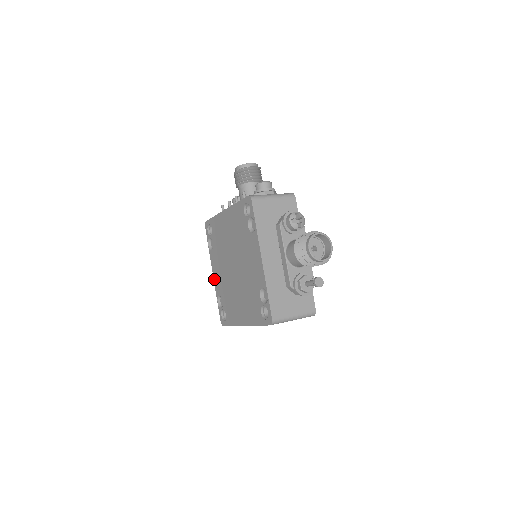
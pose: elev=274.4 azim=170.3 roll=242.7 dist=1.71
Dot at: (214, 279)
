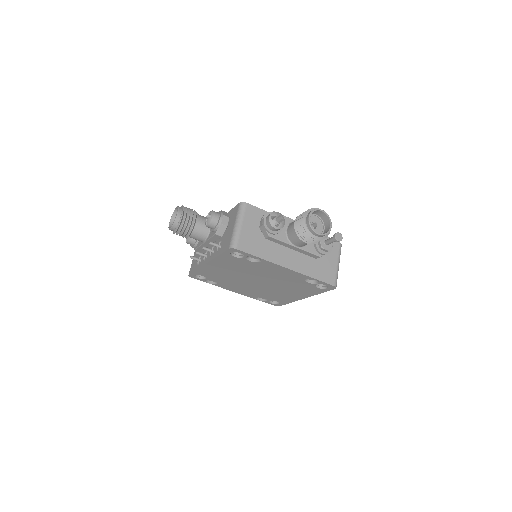
Dot at: occluded
